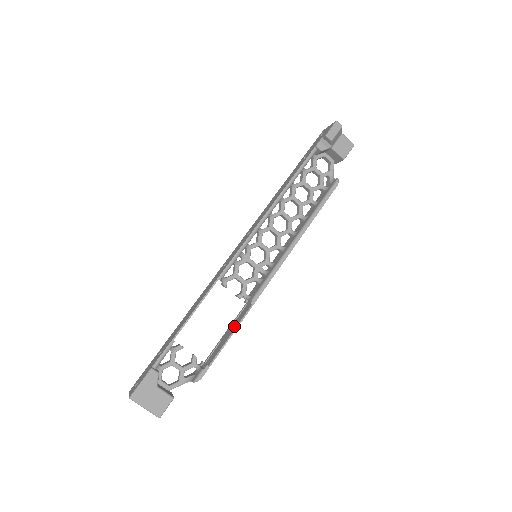
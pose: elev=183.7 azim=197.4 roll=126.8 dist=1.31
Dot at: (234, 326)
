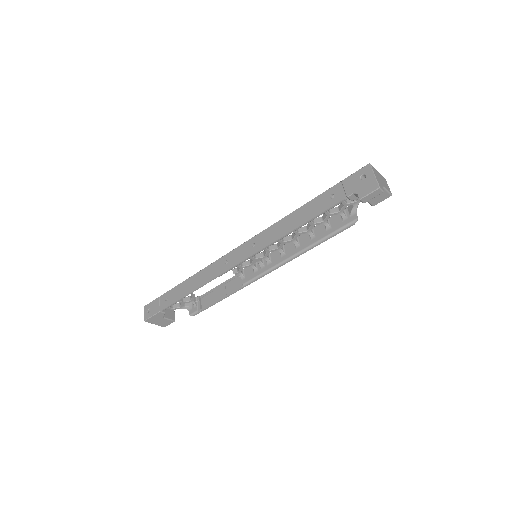
Dot at: (226, 290)
